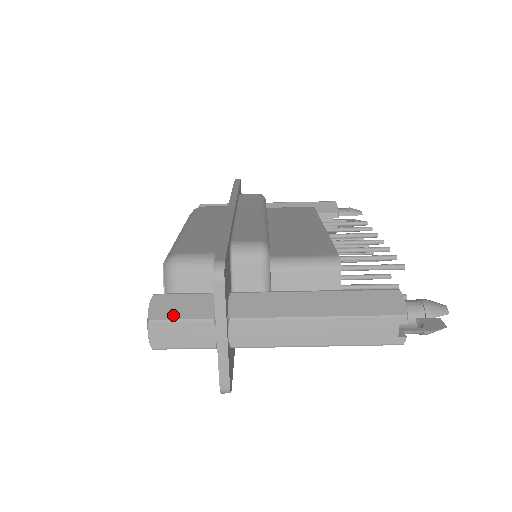
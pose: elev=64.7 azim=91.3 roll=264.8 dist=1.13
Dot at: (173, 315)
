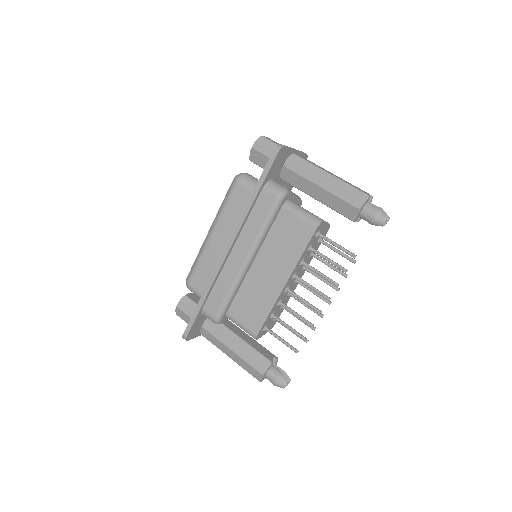
Dot at: occluded
